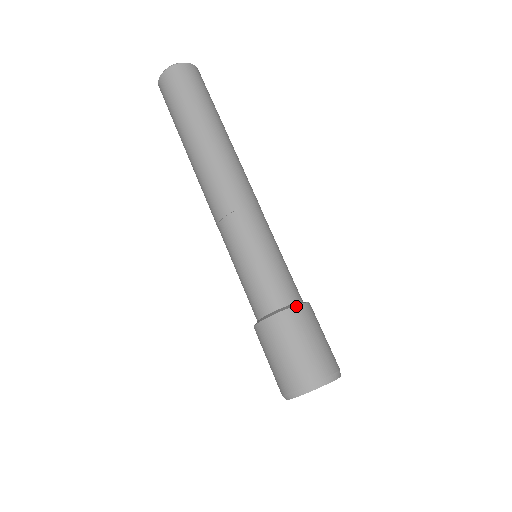
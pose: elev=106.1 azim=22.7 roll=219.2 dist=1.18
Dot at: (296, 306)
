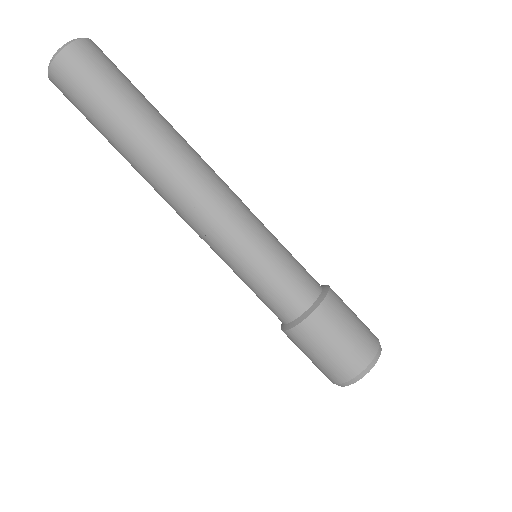
Dot at: (324, 299)
